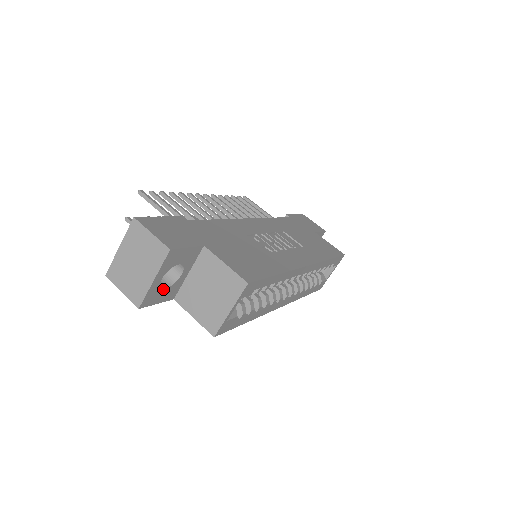
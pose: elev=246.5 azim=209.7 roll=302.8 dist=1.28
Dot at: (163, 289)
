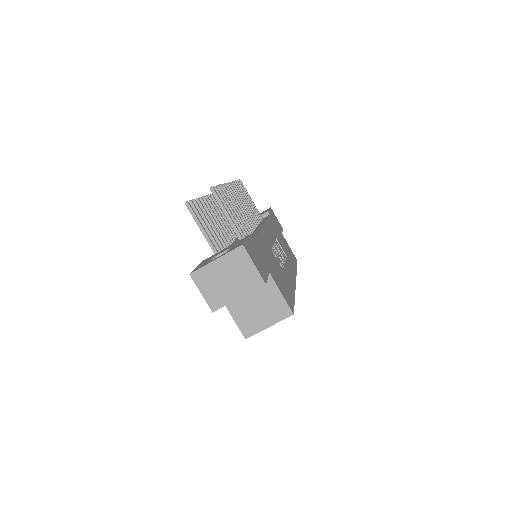
Dot at: occluded
